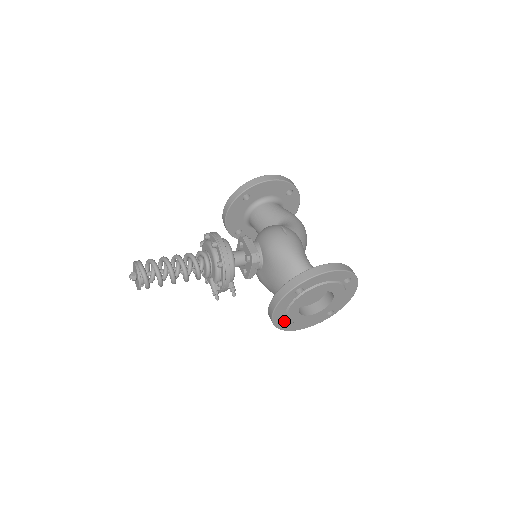
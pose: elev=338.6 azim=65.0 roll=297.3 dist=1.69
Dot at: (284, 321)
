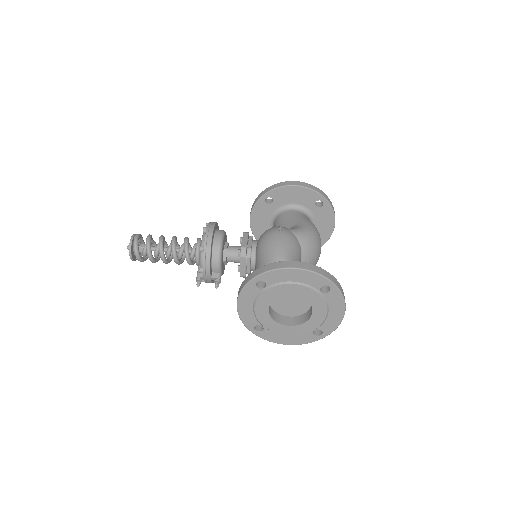
Dot at: (256, 324)
